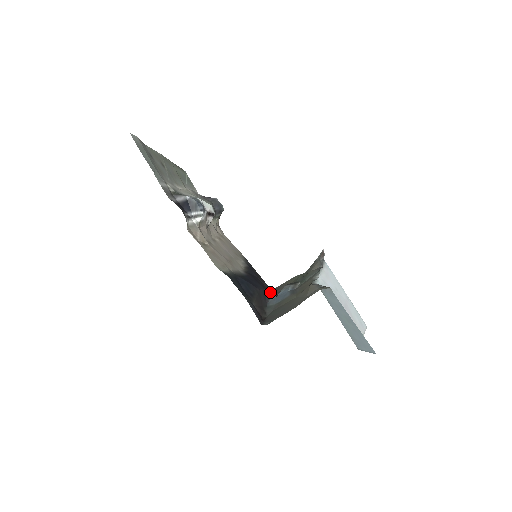
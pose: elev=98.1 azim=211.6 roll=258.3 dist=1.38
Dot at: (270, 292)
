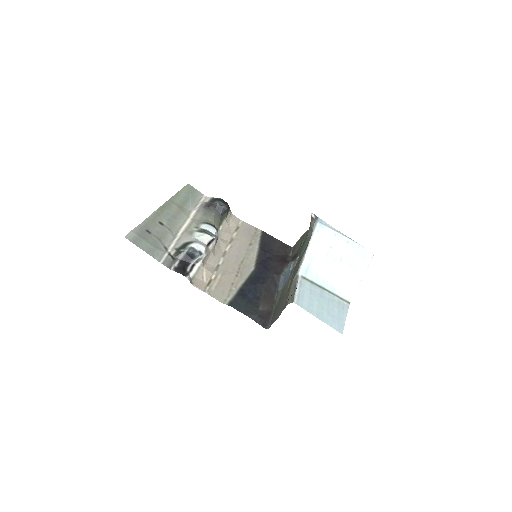
Dot at: (290, 253)
